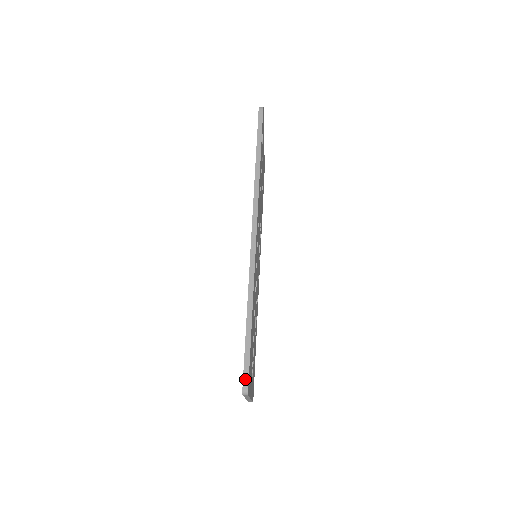
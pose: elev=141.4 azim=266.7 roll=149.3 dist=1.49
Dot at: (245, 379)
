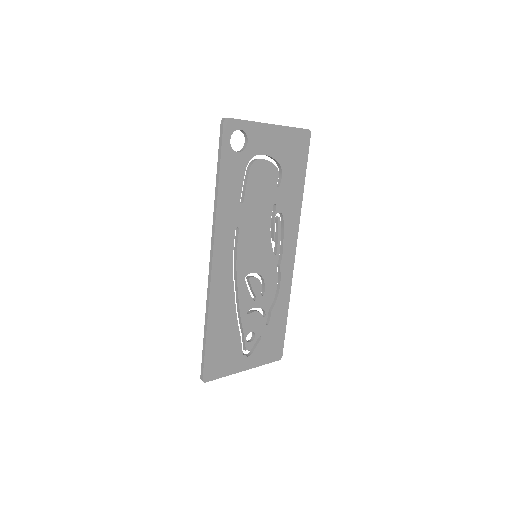
Dot at: (201, 372)
